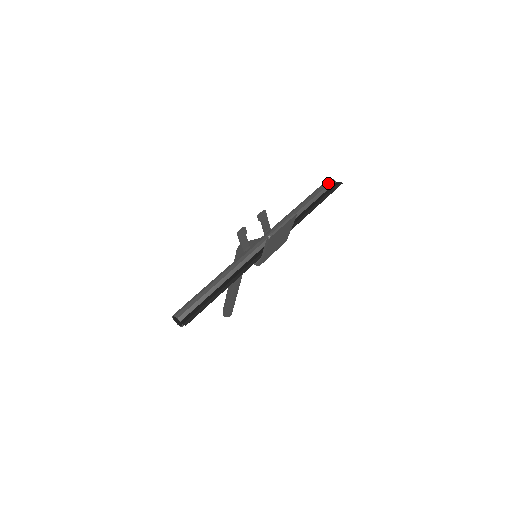
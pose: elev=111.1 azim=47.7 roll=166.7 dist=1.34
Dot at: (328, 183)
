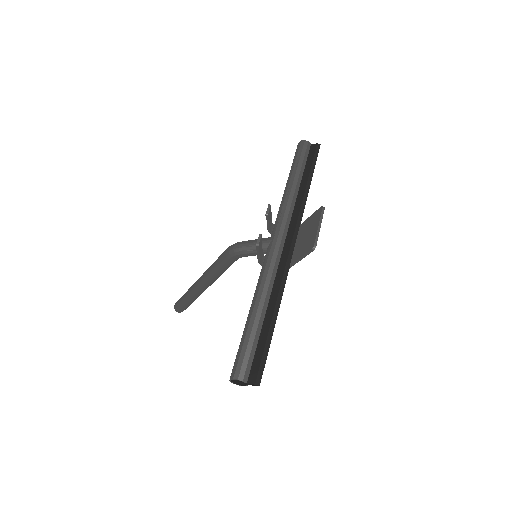
Dot at: (305, 147)
